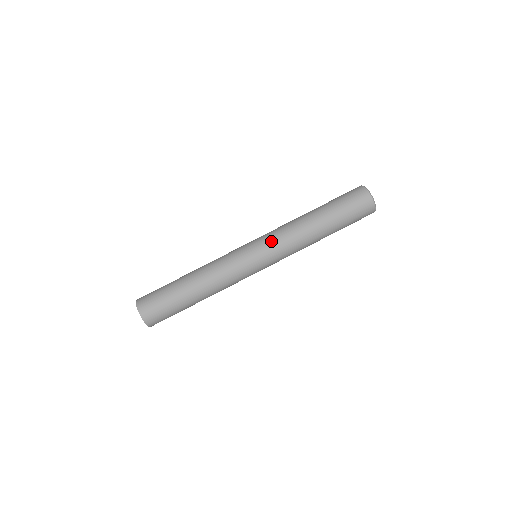
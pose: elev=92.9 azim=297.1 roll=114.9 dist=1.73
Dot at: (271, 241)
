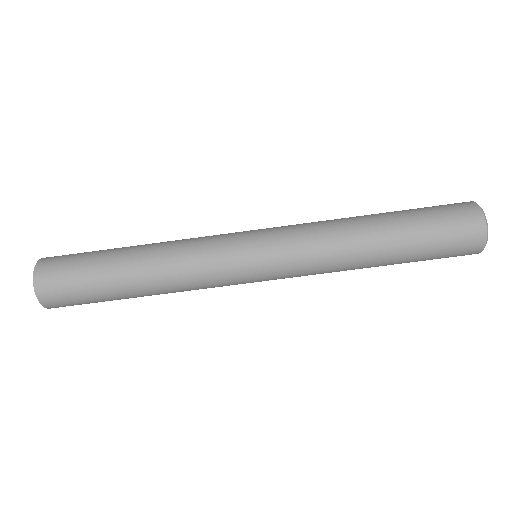
Dot at: (290, 255)
